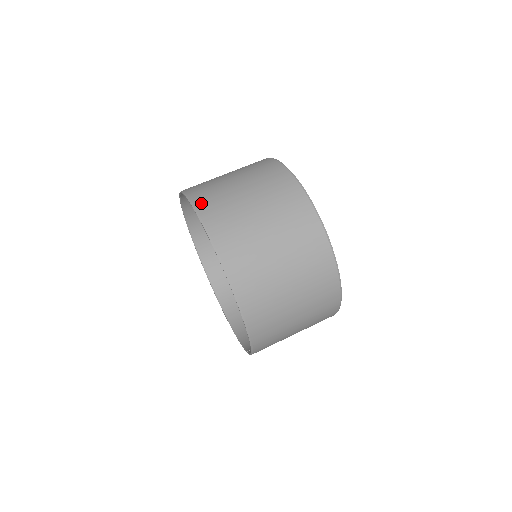
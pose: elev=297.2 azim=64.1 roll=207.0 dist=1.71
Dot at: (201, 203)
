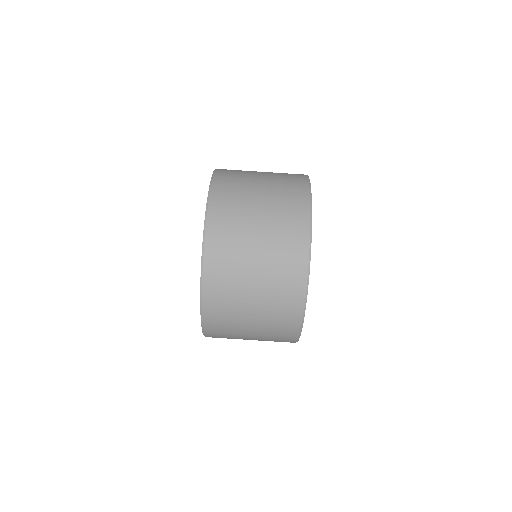
Dot at: (216, 203)
